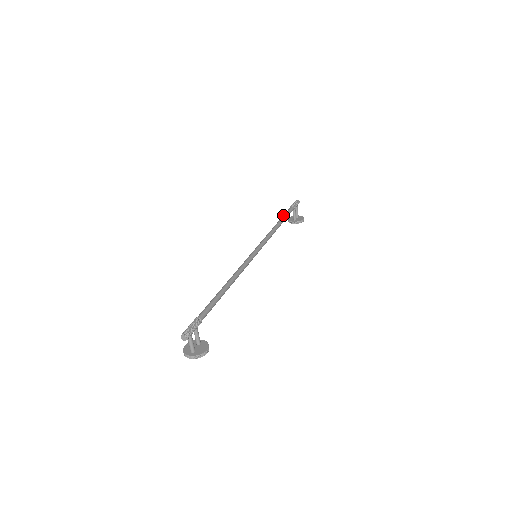
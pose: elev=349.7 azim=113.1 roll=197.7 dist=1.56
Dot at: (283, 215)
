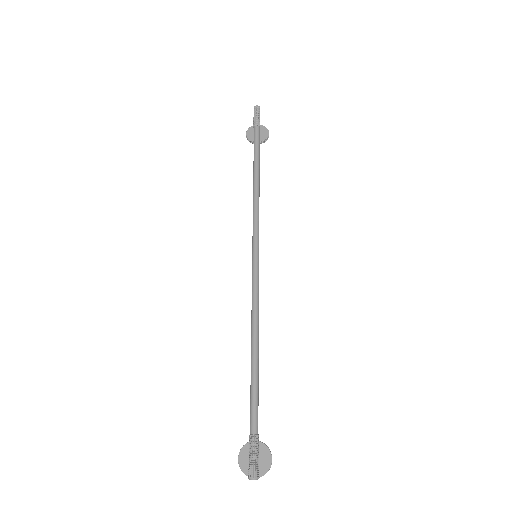
Dot at: (254, 151)
